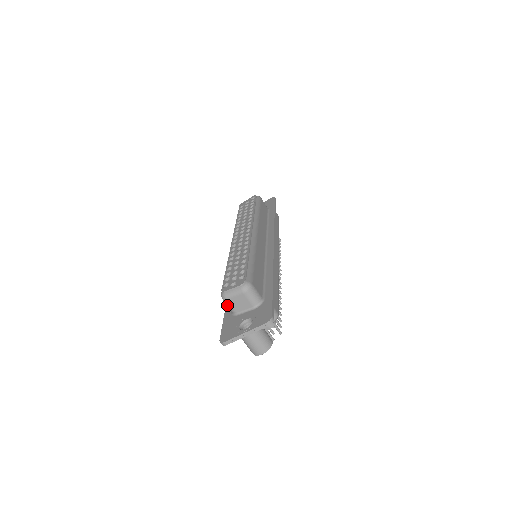
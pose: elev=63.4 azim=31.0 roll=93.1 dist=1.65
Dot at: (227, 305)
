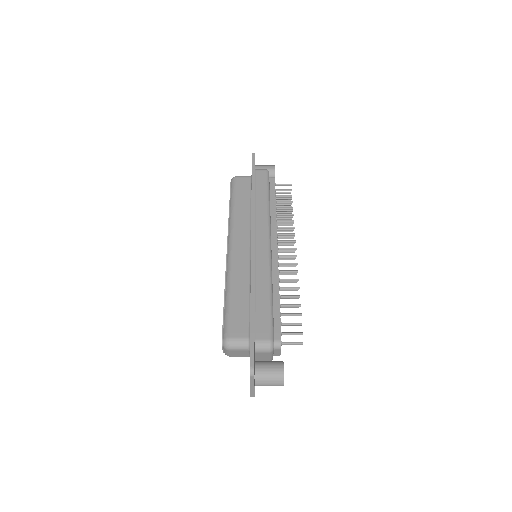
Dot at: (238, 356)
